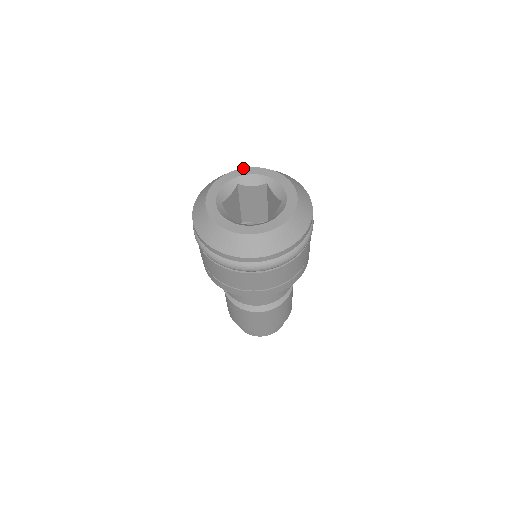
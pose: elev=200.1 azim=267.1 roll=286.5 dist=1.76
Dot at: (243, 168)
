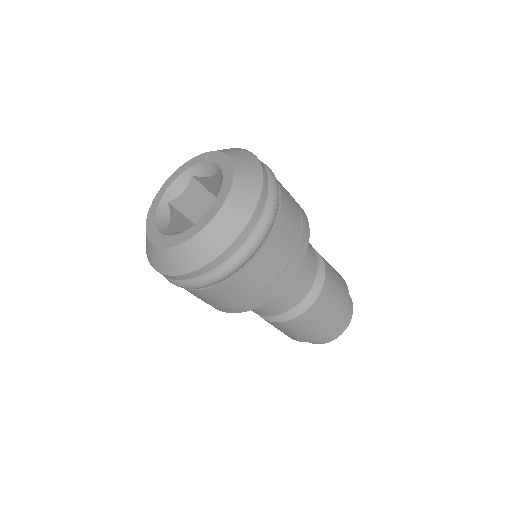
Dot at: (201, 154)
